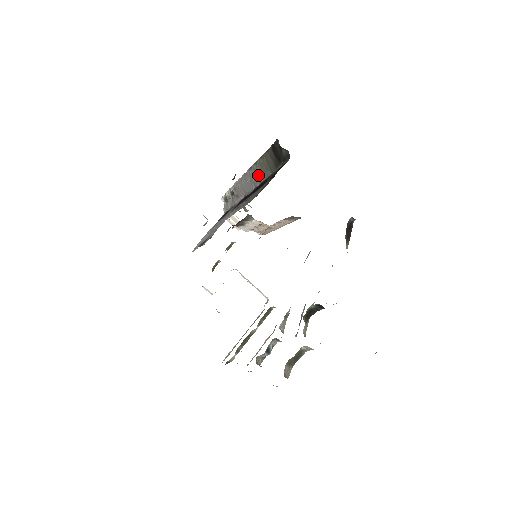
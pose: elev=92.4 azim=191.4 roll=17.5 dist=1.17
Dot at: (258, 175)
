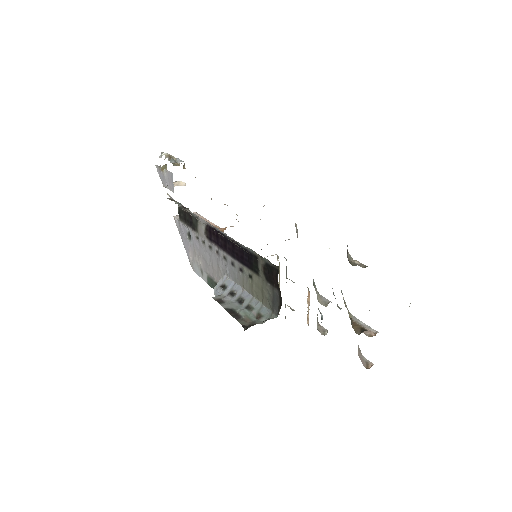
Dot at: occluded
